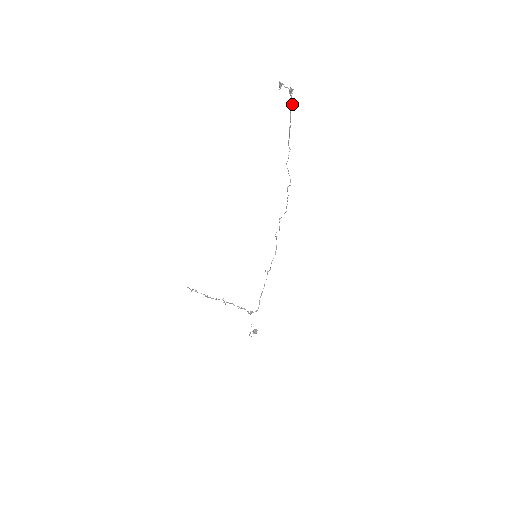
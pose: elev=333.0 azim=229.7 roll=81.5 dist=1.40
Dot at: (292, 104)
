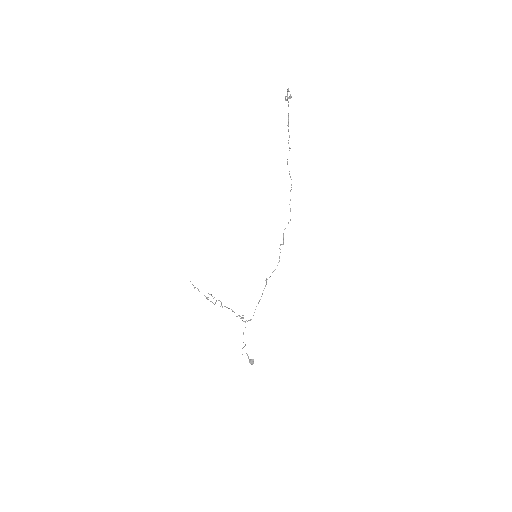
Dot at: (288, 101)
